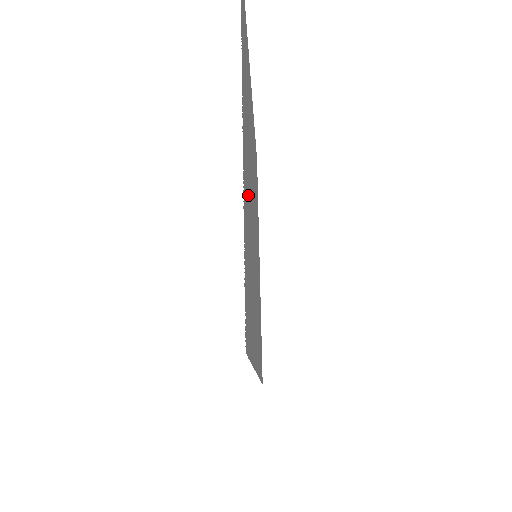
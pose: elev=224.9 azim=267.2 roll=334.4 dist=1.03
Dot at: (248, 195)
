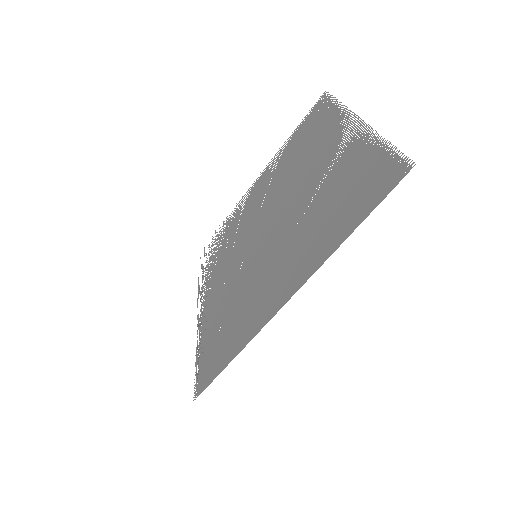
Dot at: (329, 168)
